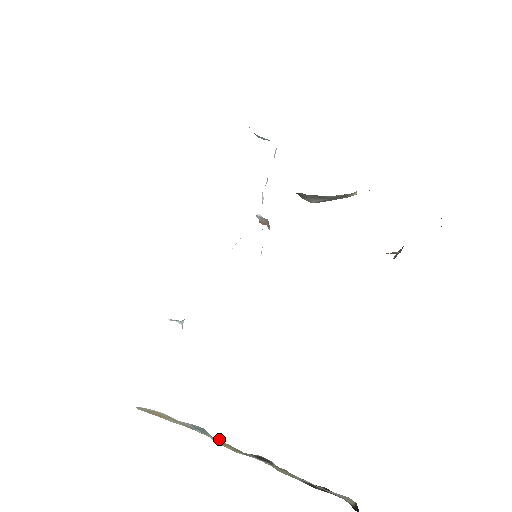
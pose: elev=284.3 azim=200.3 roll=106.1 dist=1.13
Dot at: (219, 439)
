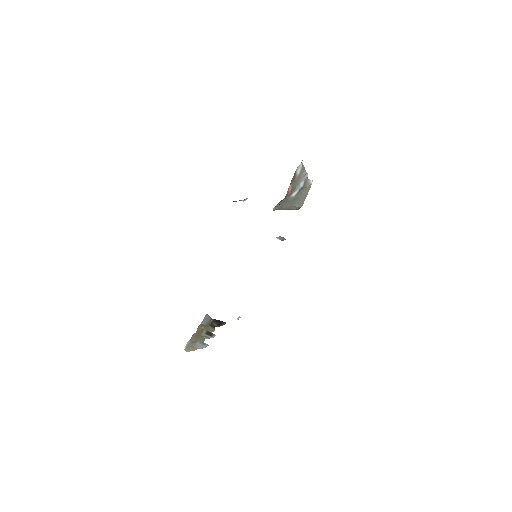
Dot at: (192, 335)
